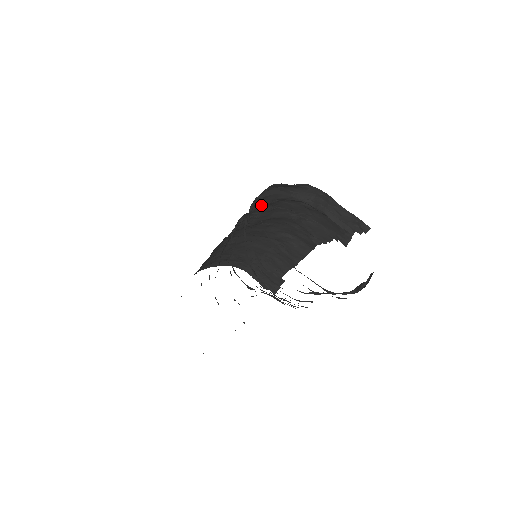
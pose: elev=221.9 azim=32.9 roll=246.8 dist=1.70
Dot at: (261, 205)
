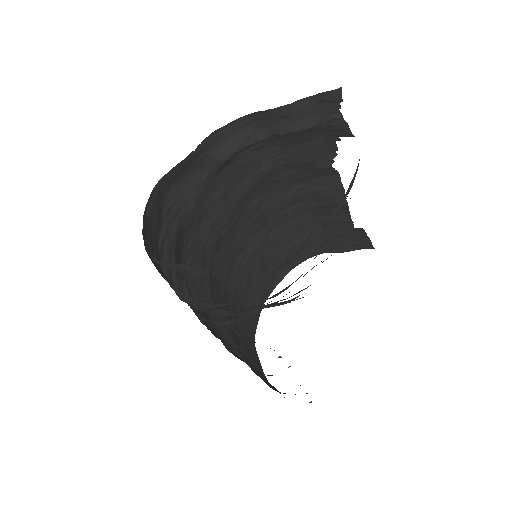
Dot at: (186, 210)
